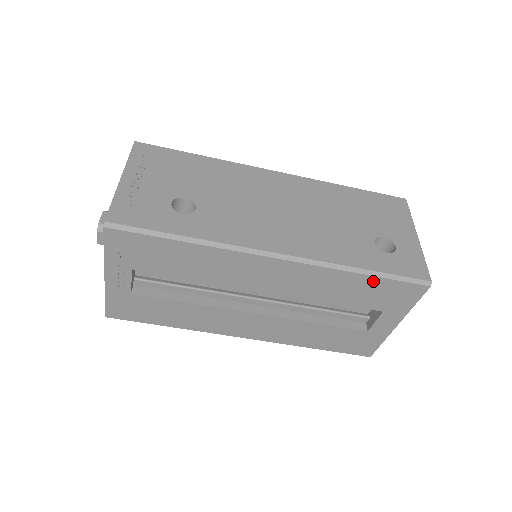
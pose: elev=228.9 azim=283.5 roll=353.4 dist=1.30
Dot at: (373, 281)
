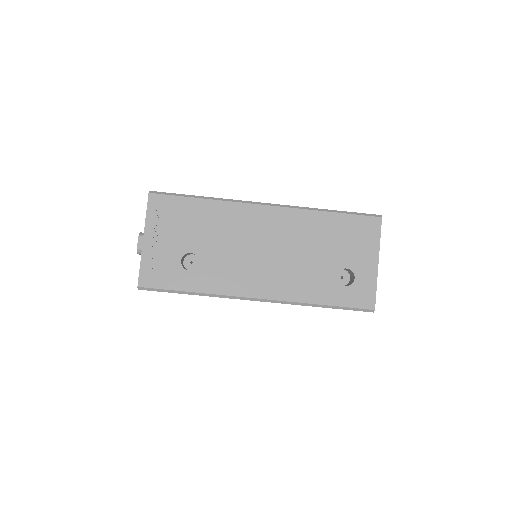
Dot at: occluded
